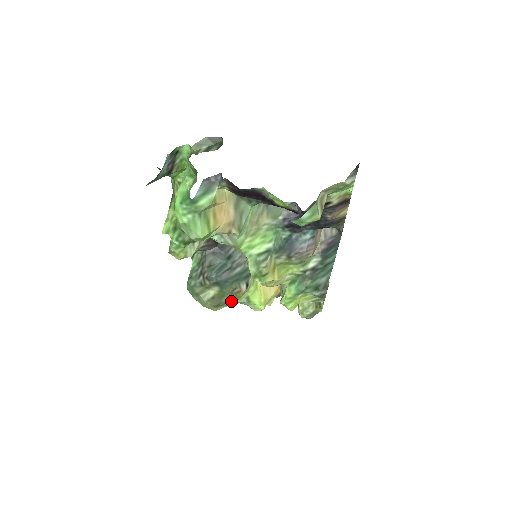
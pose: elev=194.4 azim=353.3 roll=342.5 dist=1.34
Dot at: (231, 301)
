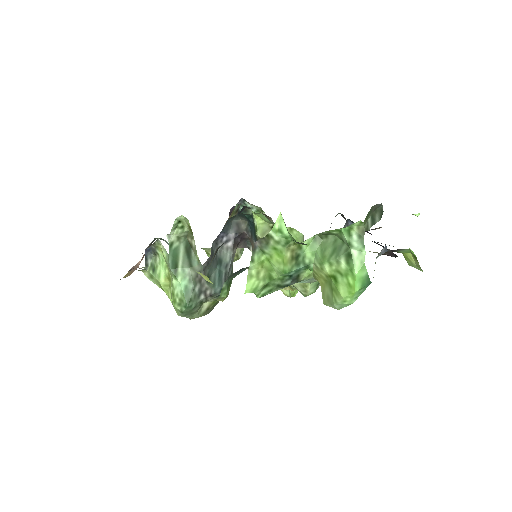
Dot at: occluded
